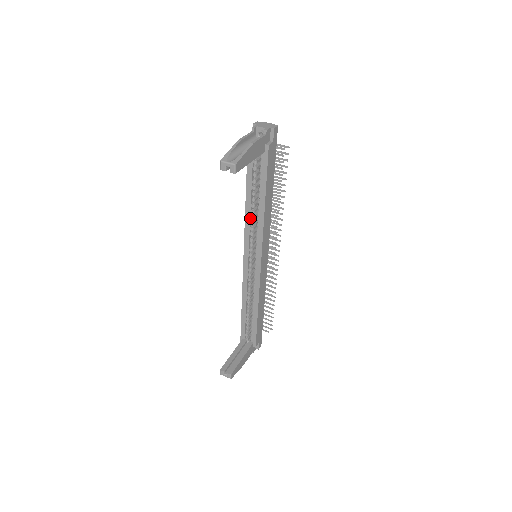
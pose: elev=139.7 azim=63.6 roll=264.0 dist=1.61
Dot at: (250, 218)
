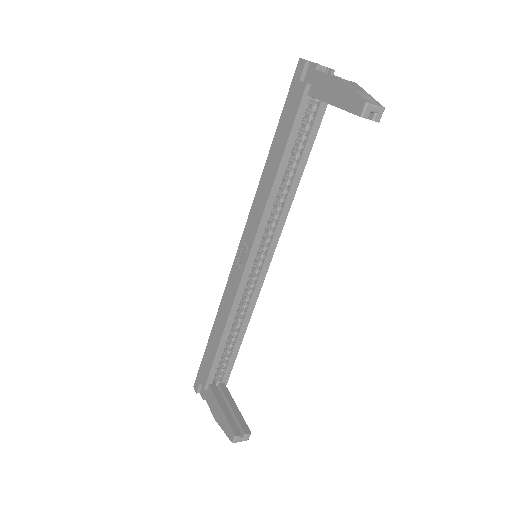
Dot at: (274, 200)
